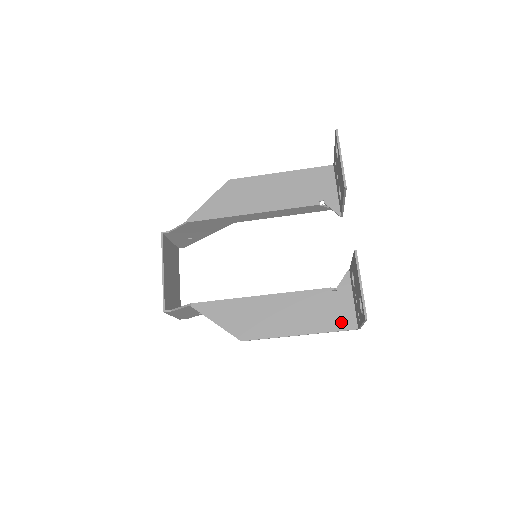
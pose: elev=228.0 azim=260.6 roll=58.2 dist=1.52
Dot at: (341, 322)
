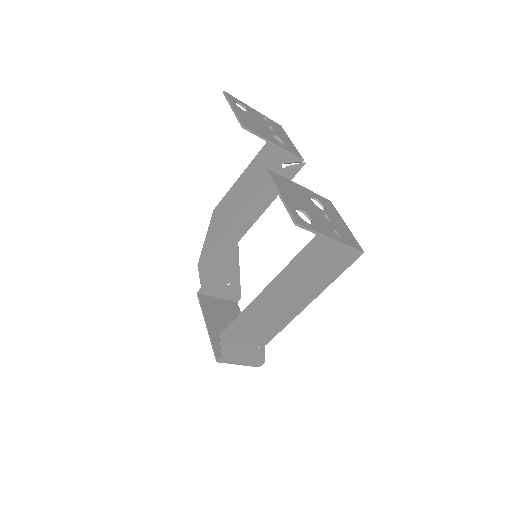
Dot at: (341, 259)
